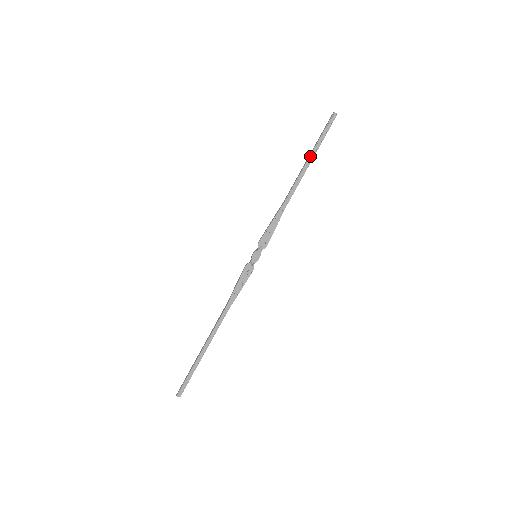
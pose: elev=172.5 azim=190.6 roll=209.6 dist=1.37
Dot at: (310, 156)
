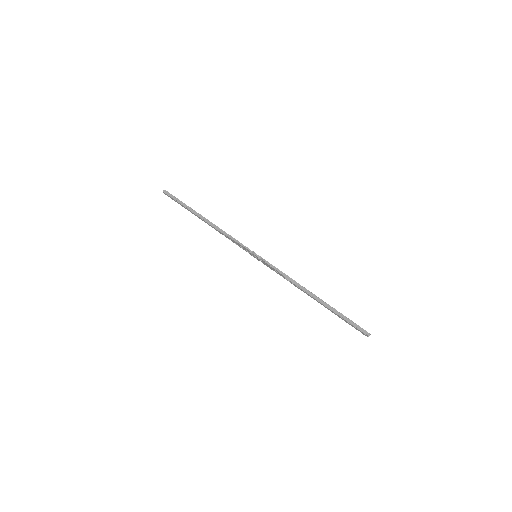
Dot at: (331, 310)
